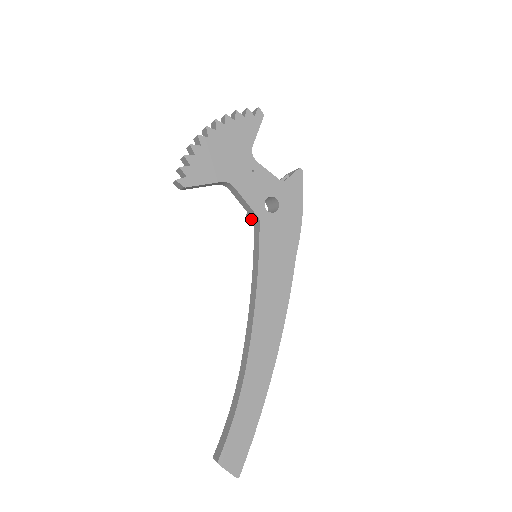
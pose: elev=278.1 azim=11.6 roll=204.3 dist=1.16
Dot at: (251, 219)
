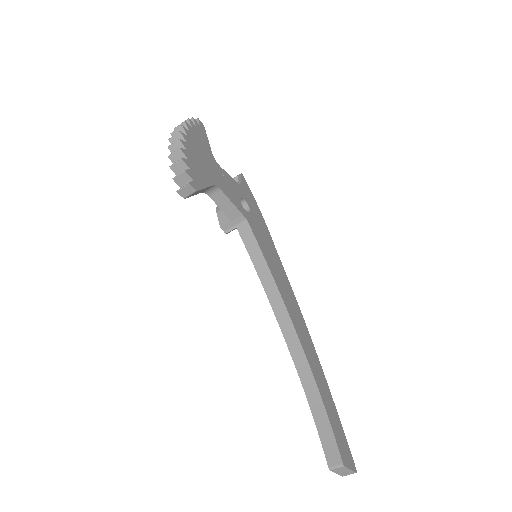
Dot at: (231, 225)
